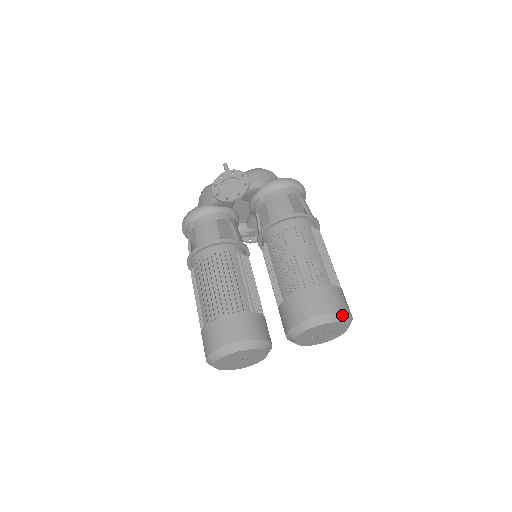
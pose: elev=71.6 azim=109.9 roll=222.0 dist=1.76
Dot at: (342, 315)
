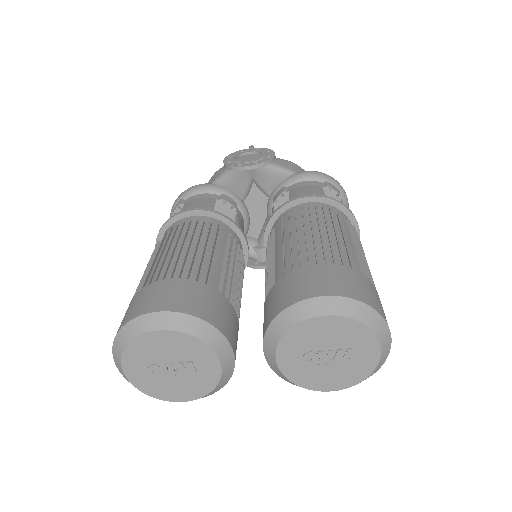
Dot at: (374, 315)
